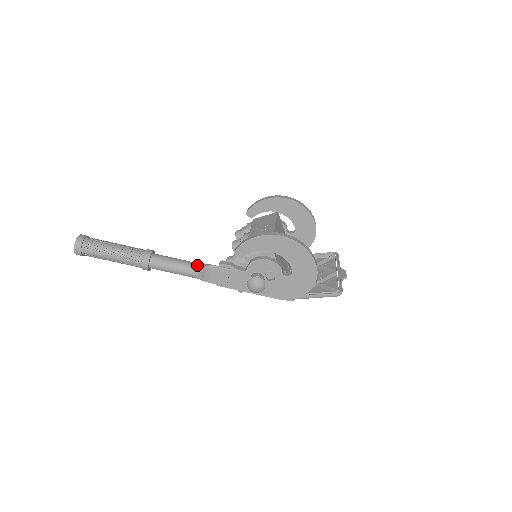
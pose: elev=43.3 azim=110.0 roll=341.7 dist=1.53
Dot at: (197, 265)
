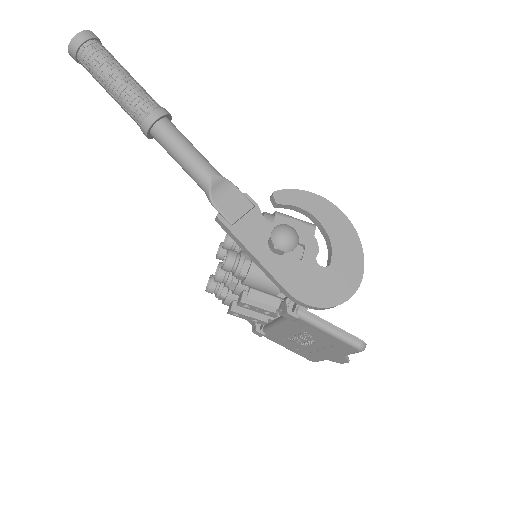
Dot at: (217, 171)
